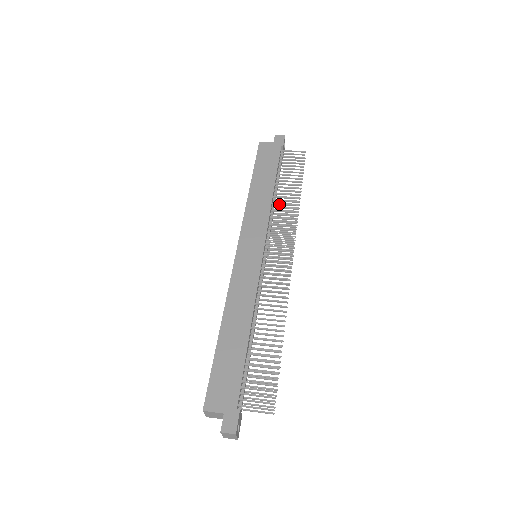
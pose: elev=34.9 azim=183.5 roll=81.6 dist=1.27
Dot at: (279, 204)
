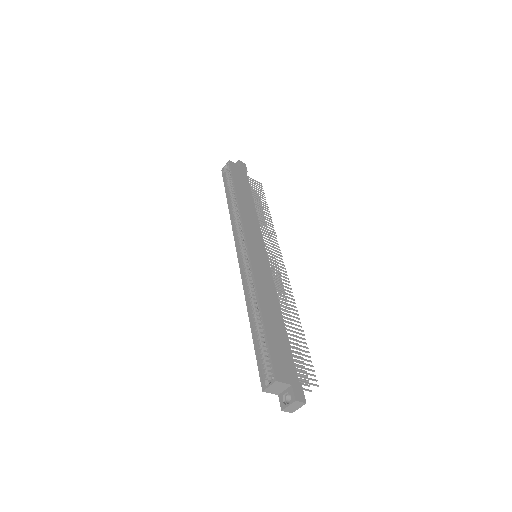
Dot at: (260, 218)
